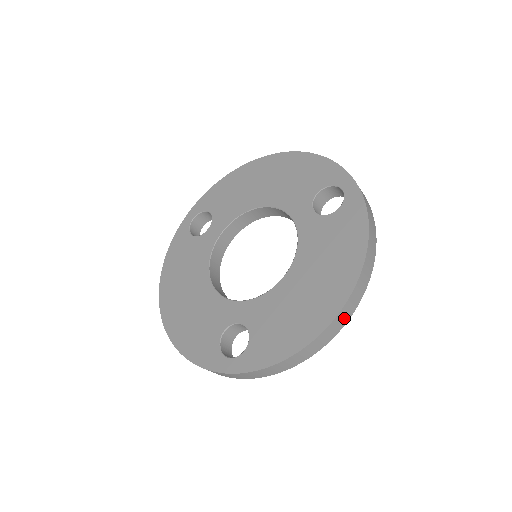
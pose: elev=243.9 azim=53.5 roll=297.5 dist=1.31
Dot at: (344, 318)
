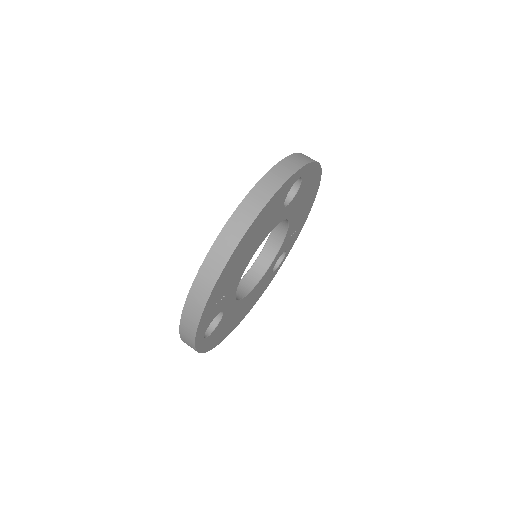
Dot at: (218, 262)
